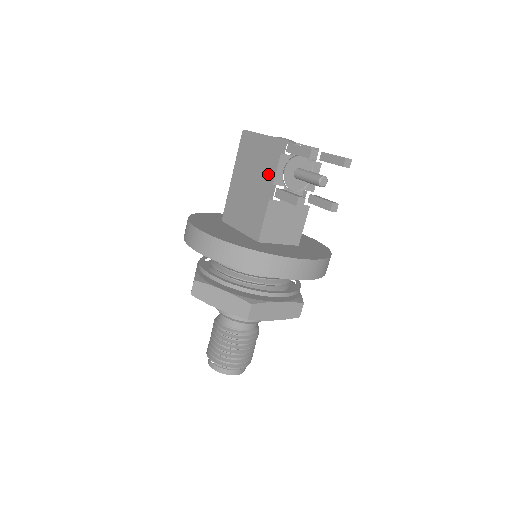
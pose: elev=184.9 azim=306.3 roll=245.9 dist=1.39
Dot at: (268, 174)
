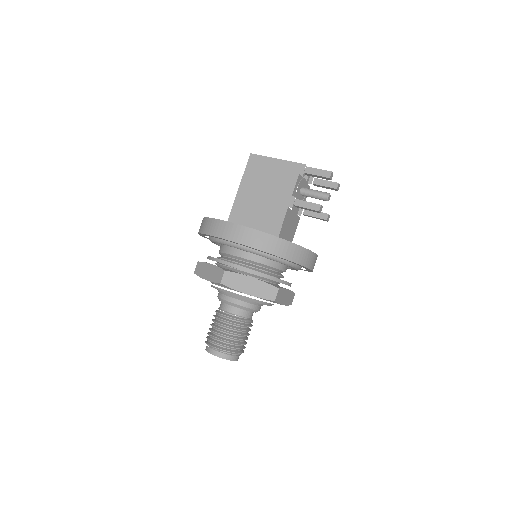
Dot at: (286, 188)
